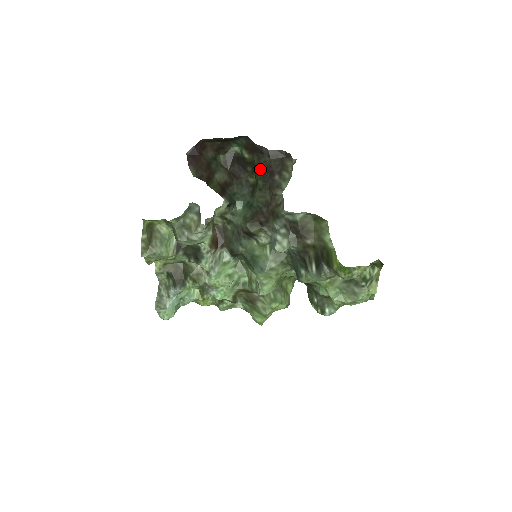
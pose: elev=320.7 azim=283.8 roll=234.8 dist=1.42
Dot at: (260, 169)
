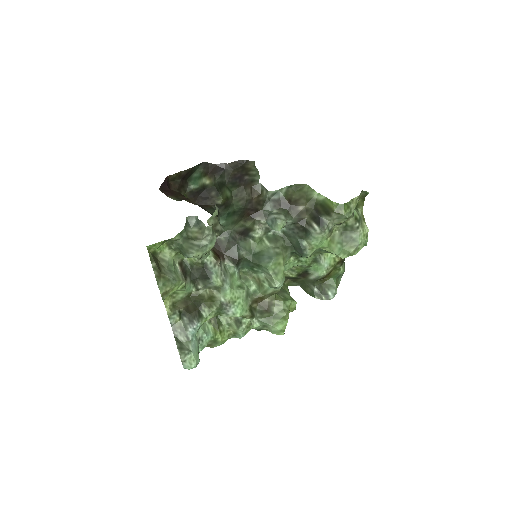
Dot at: (227, 181)
